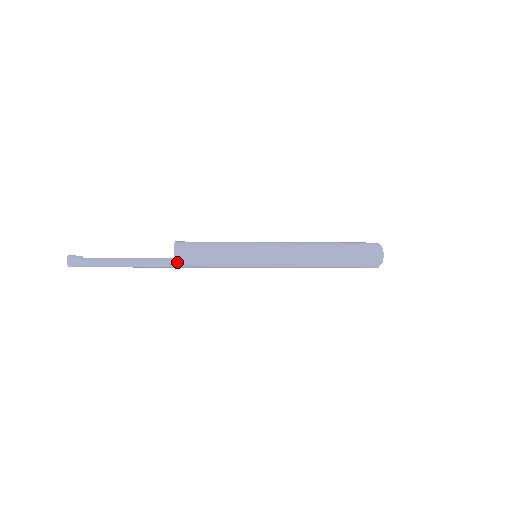
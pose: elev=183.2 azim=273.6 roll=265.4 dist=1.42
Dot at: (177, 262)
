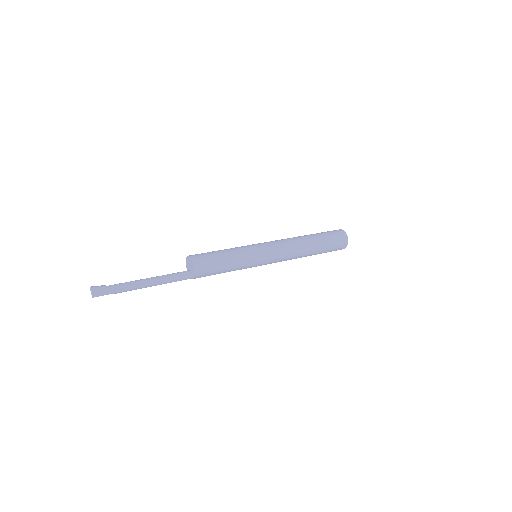
Dot at: (196, 268)
